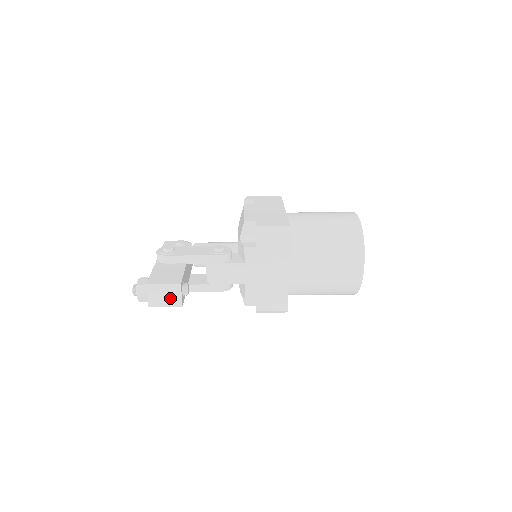
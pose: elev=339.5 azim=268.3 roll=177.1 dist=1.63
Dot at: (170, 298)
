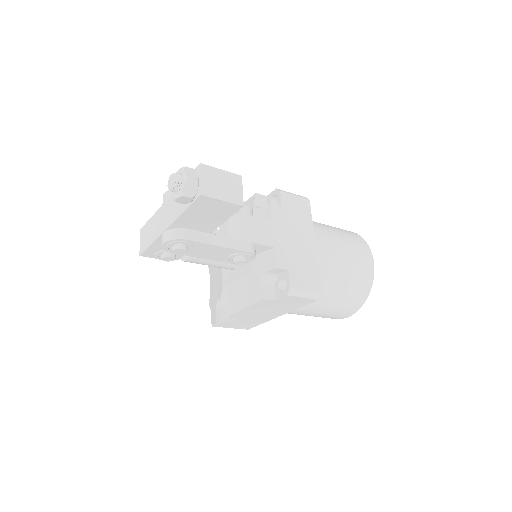
Dot at: (229, 190)
